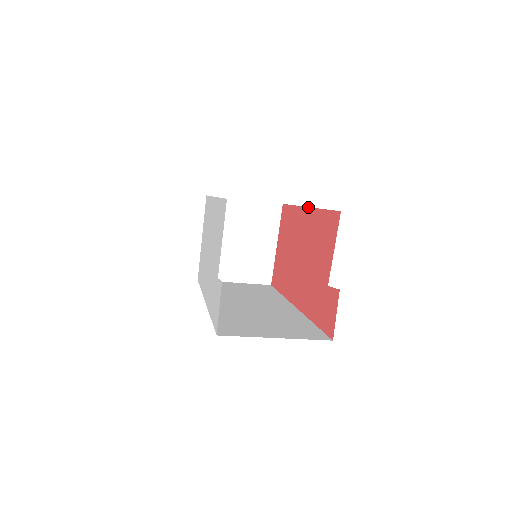
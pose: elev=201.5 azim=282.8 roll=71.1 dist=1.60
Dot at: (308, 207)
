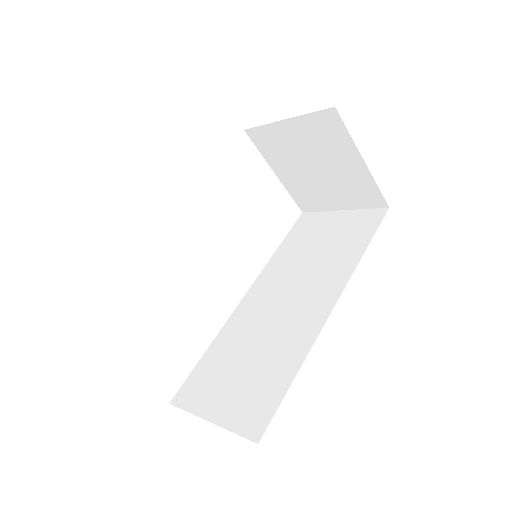
Dot at: occluded
